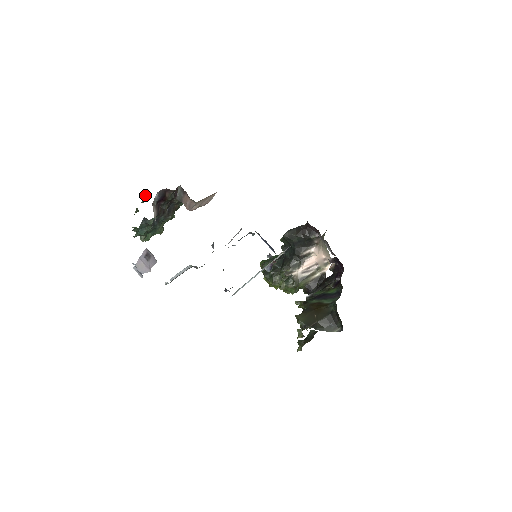
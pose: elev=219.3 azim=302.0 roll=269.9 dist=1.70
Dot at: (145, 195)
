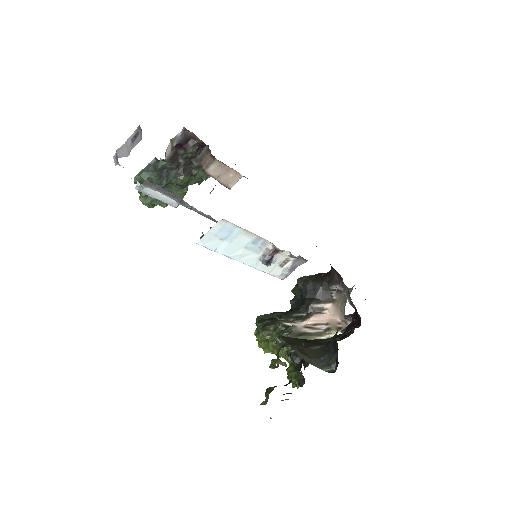
Dot at: occluded
